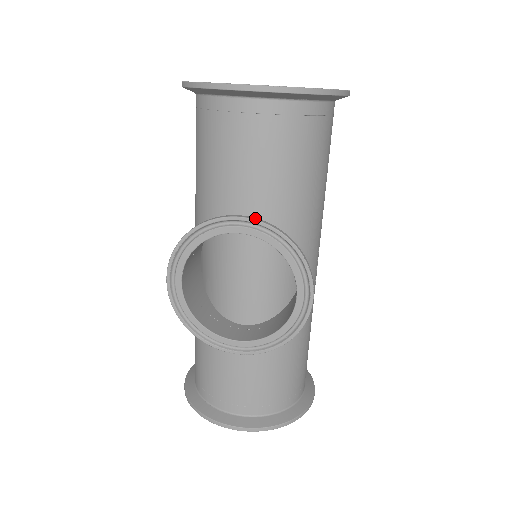
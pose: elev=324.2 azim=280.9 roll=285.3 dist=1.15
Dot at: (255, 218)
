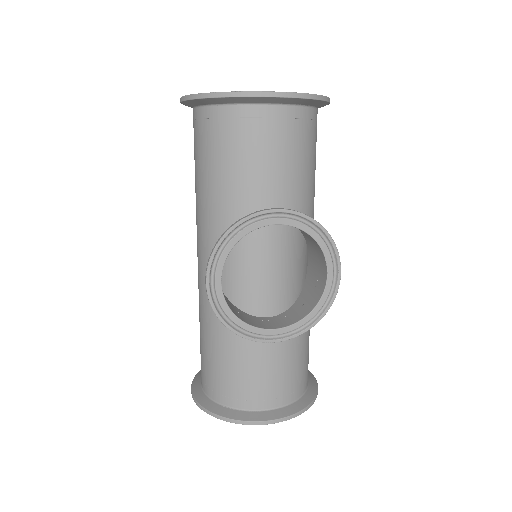
Dot at: (288, 209)
